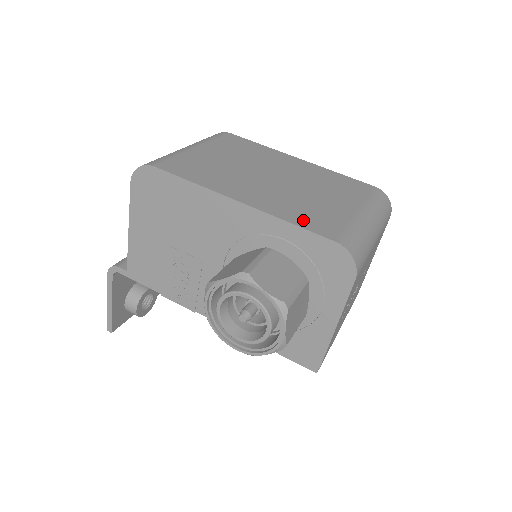
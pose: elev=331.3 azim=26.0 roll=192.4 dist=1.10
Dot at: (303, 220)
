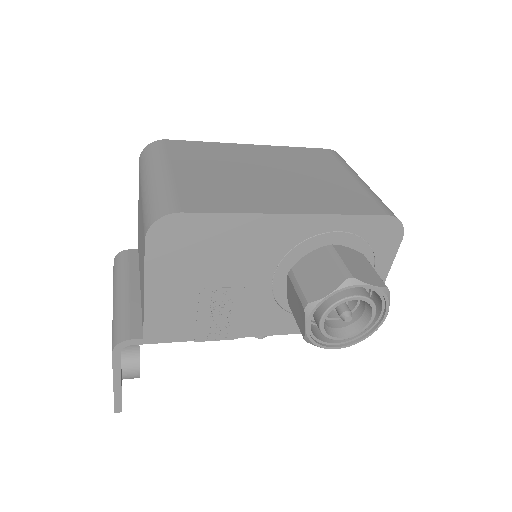
Dot at: (346, 207)
